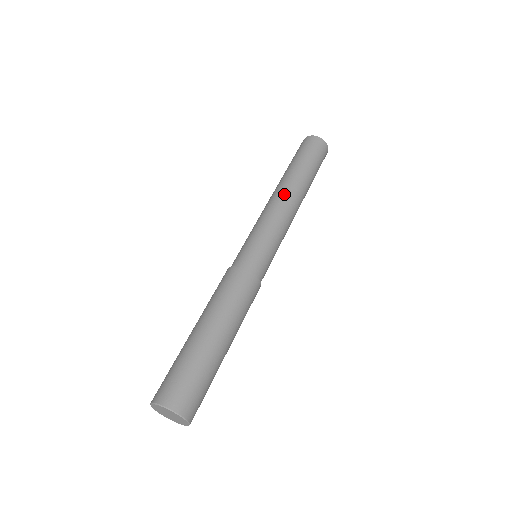
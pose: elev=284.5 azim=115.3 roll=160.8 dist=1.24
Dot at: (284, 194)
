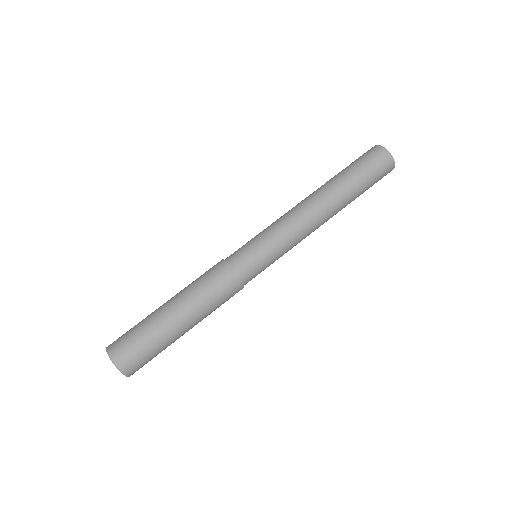
Dot at: (312, 206)
